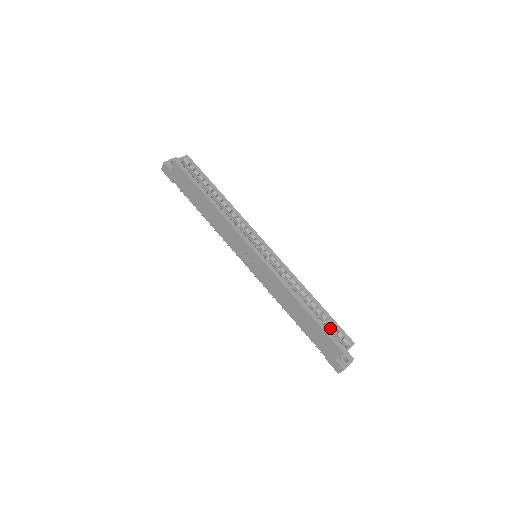
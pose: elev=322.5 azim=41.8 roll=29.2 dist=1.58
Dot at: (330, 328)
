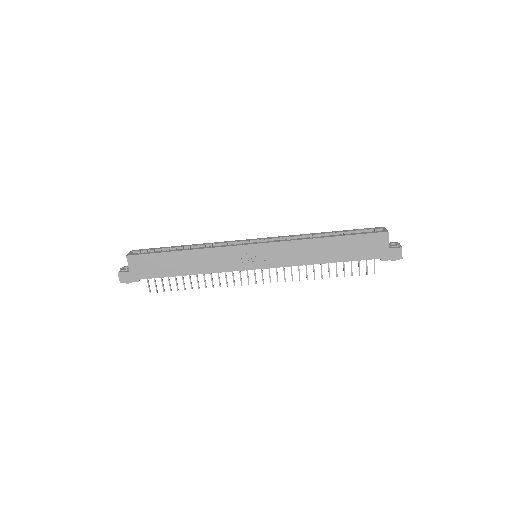
Dot at: occluded
